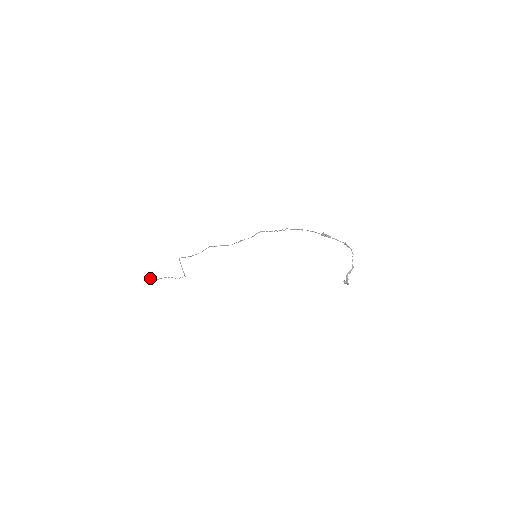
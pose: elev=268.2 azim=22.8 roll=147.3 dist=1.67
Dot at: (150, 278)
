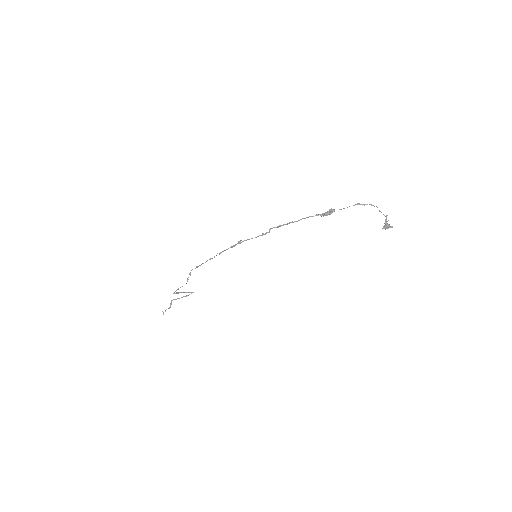
Dot at: (163, 313)
